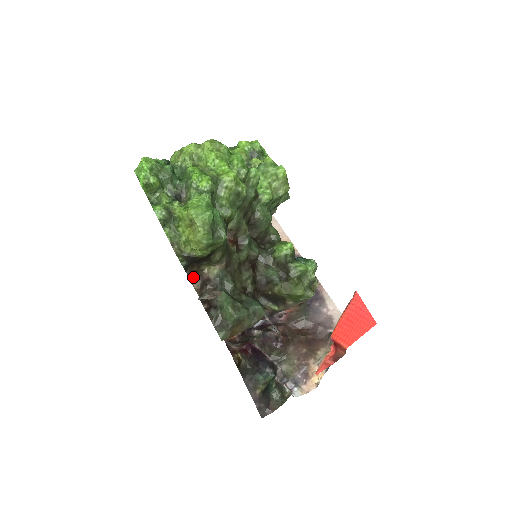
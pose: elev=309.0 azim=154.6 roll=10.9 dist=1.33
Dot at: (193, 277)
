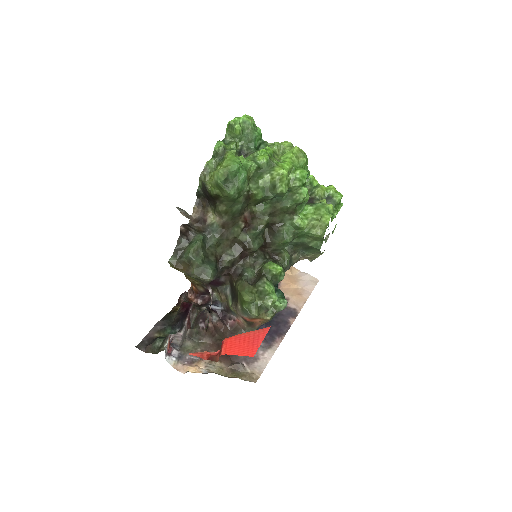
Dot at: (198, 207)
